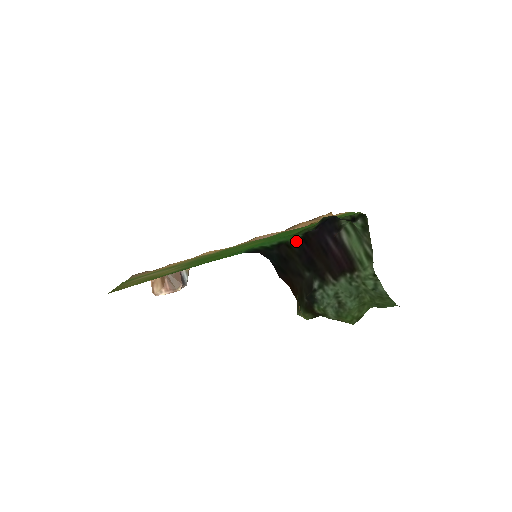
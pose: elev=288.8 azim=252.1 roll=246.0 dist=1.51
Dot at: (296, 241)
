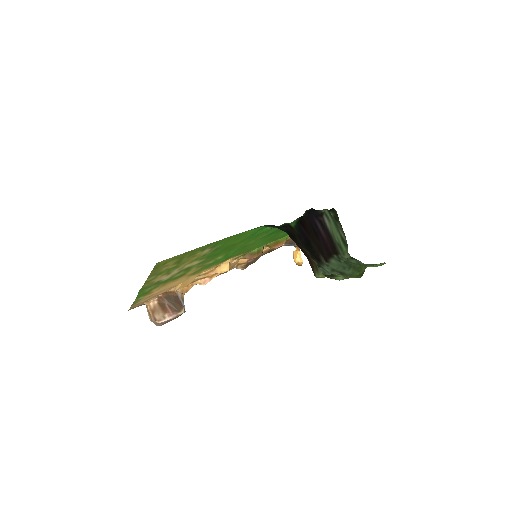
Dot at: (295, 224)
